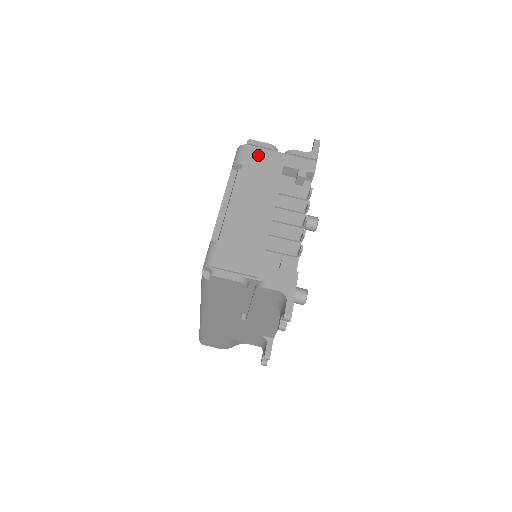
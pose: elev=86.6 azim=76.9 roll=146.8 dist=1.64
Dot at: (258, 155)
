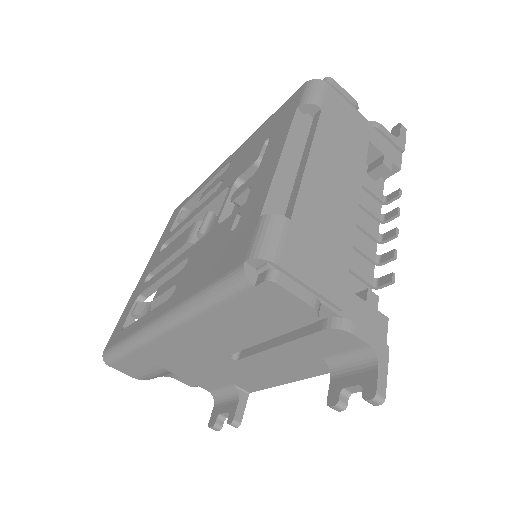
Dot at: (341, 106)
